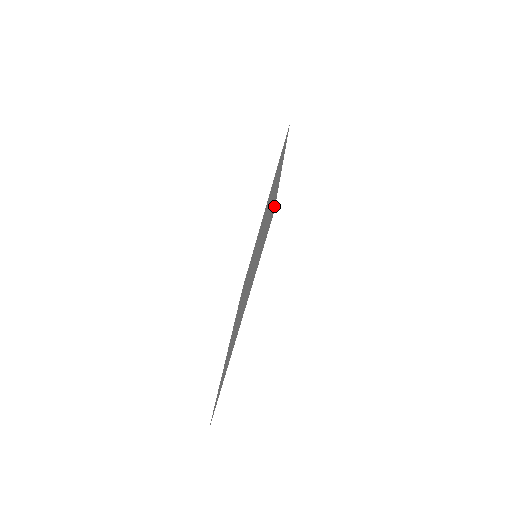
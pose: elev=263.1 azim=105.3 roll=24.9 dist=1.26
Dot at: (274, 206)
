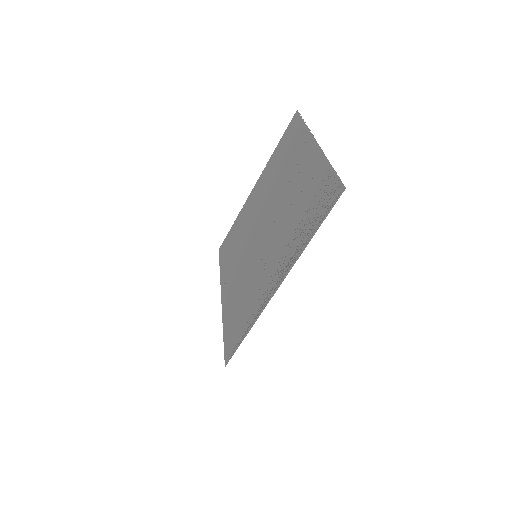
Dot at: (232, 354)
